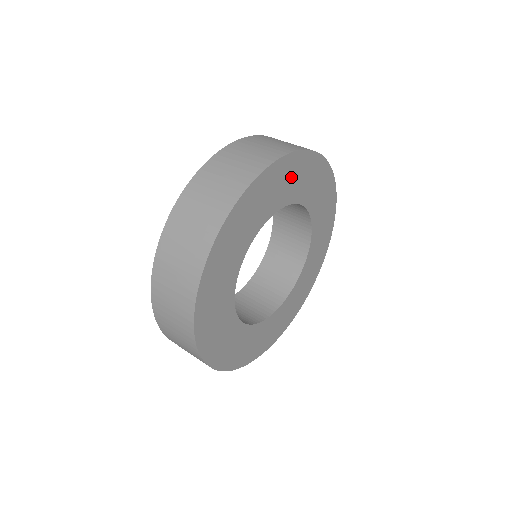
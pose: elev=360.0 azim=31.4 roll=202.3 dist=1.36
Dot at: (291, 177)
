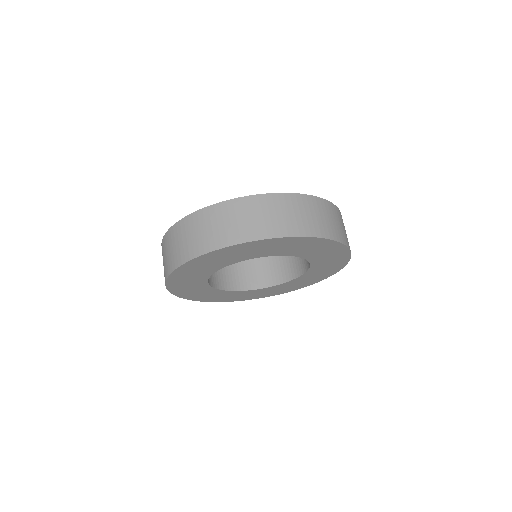
Dot at: (243, 251)
